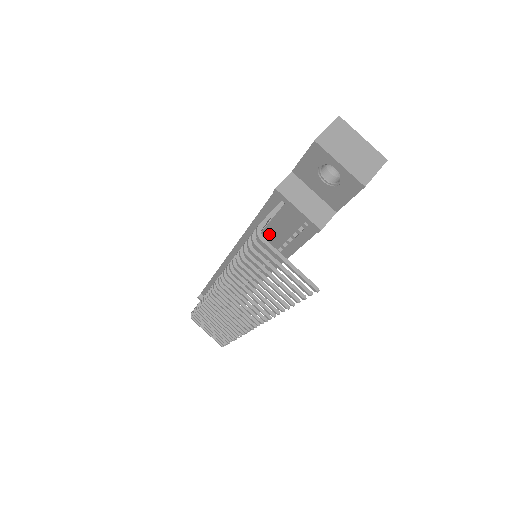
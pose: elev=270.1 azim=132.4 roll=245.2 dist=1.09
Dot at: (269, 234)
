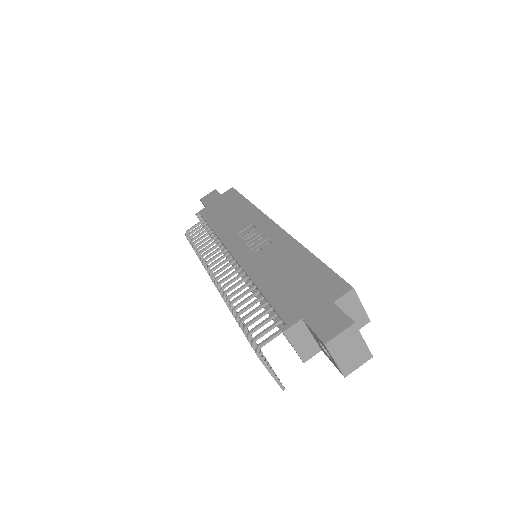
Dot at: occluded
